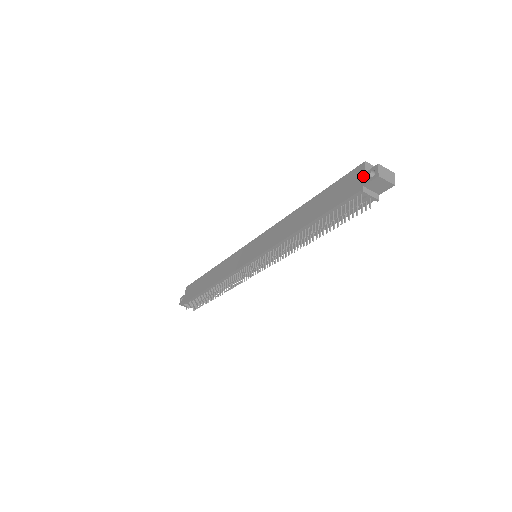
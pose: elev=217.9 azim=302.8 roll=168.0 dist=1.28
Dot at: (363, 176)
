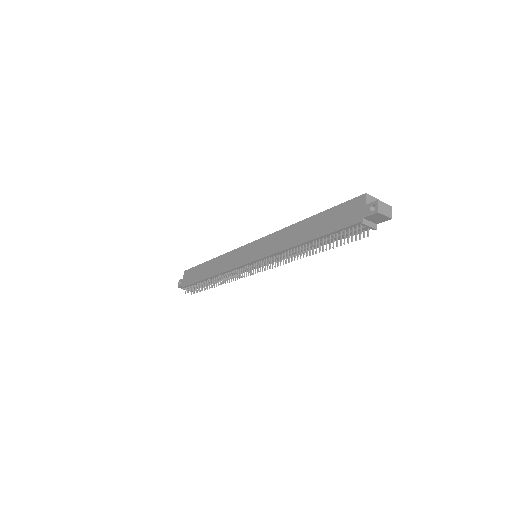
Dot at: (363, 208)
